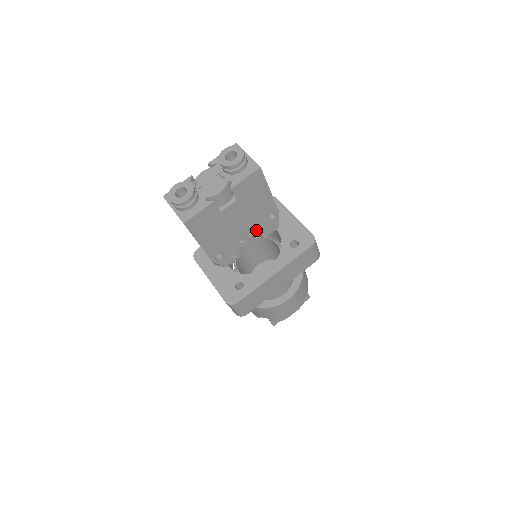
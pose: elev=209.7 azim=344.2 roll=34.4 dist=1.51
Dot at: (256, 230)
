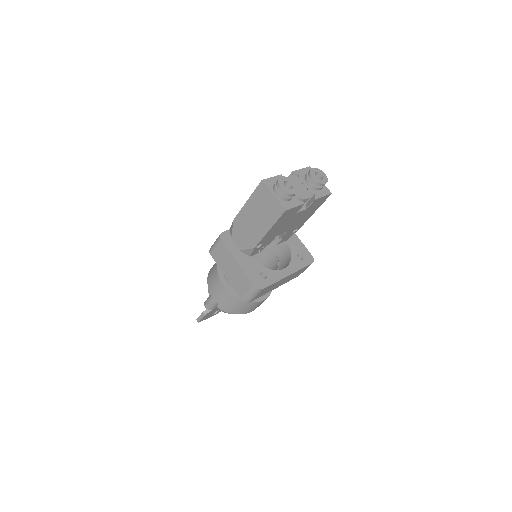
Dot at: (283, 236)
